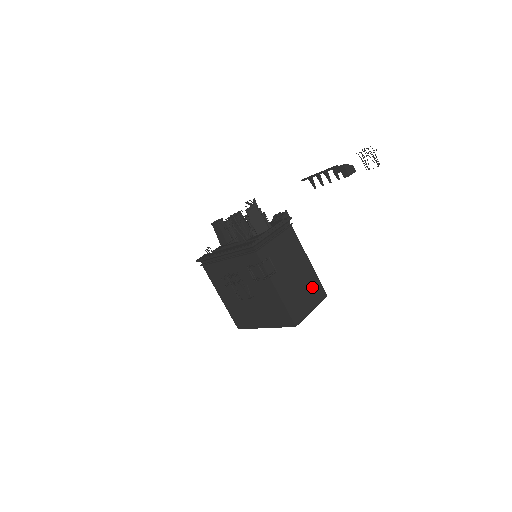
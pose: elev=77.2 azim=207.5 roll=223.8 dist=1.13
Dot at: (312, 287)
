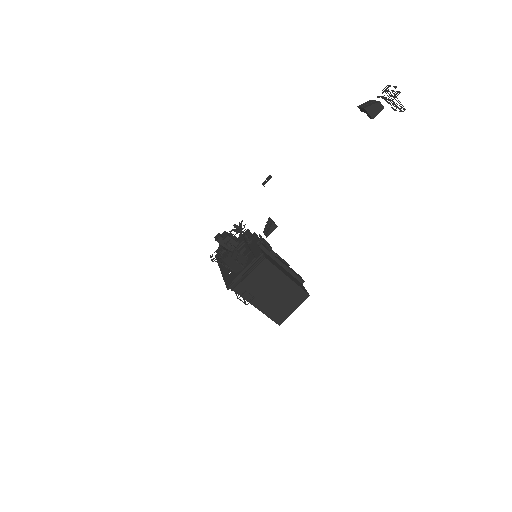
Dot at: (293, 295)
